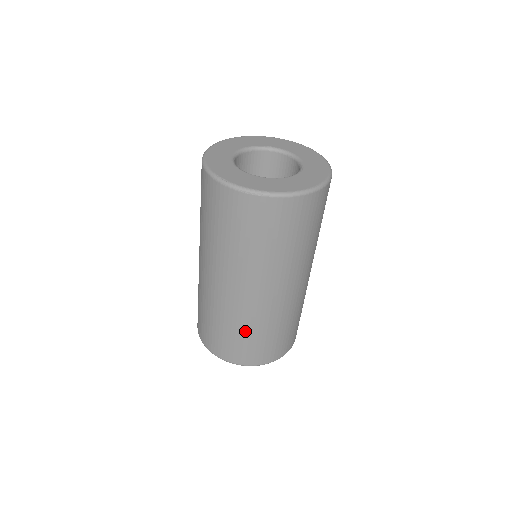
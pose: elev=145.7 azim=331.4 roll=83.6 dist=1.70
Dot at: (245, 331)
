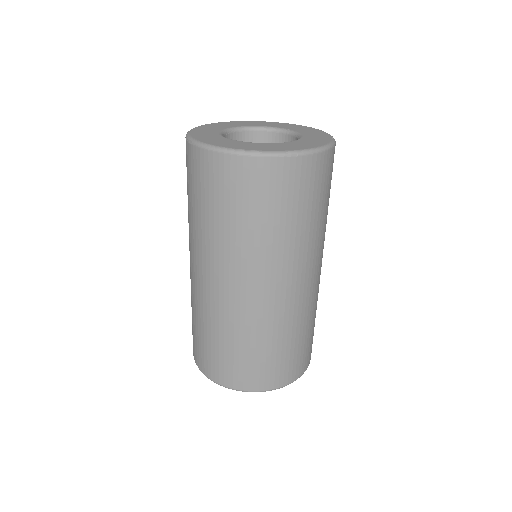
Dot at: (196, 320)
